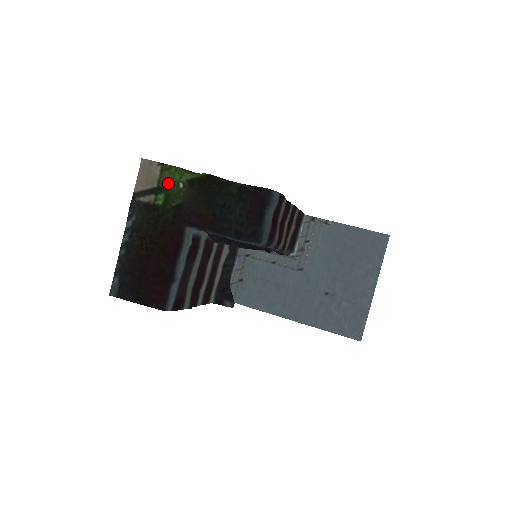
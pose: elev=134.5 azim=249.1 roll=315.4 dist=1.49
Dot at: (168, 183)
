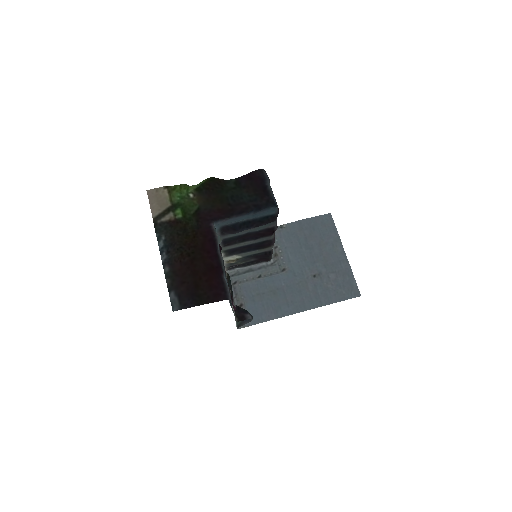
Dot at: (179, 199)
